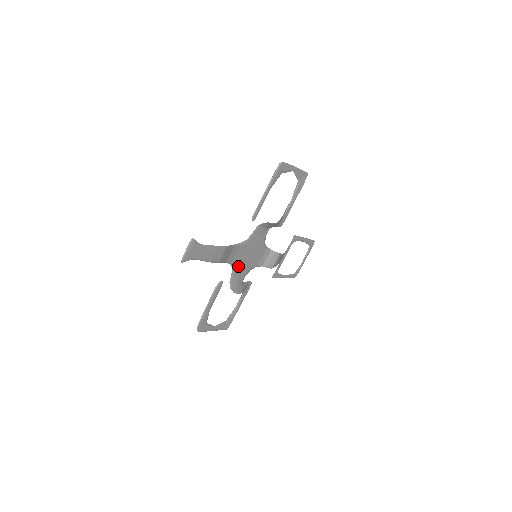
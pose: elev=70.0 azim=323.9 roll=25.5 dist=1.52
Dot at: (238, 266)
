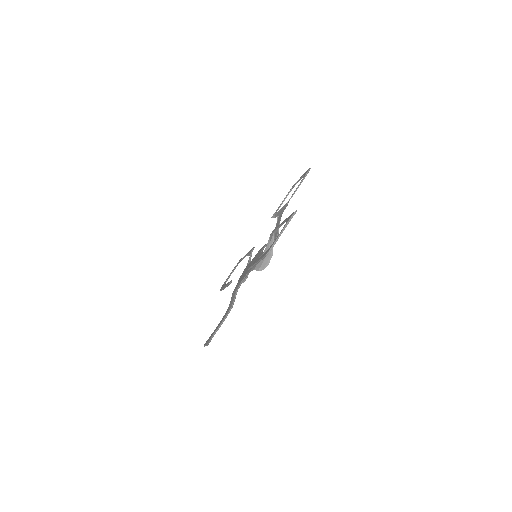
Dot at: occluded
